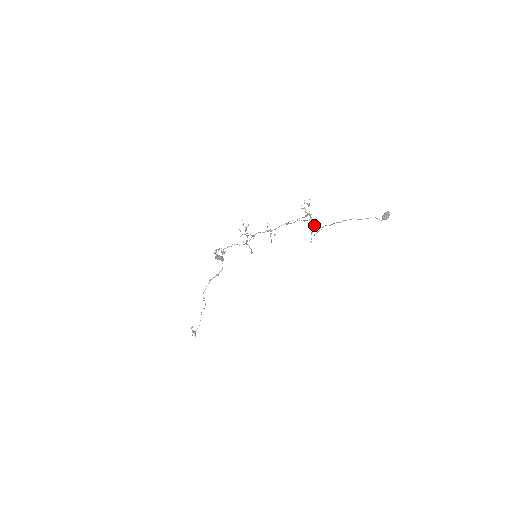
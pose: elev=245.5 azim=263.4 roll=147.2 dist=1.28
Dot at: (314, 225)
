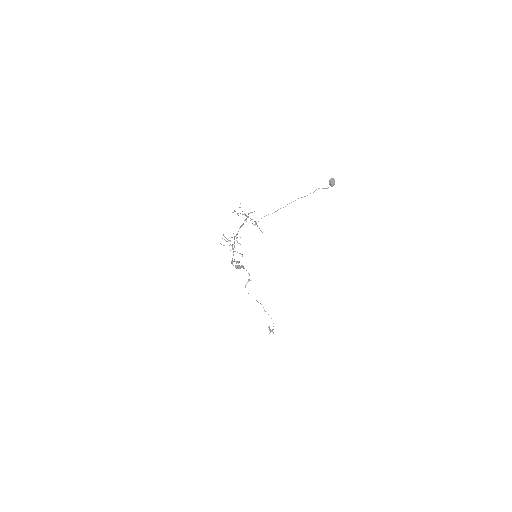
Dot at: occluded
